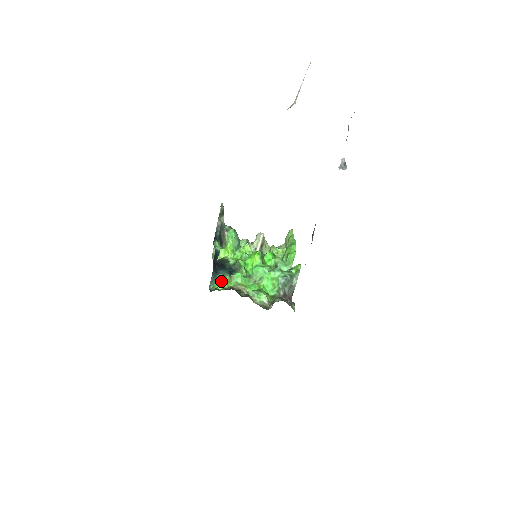
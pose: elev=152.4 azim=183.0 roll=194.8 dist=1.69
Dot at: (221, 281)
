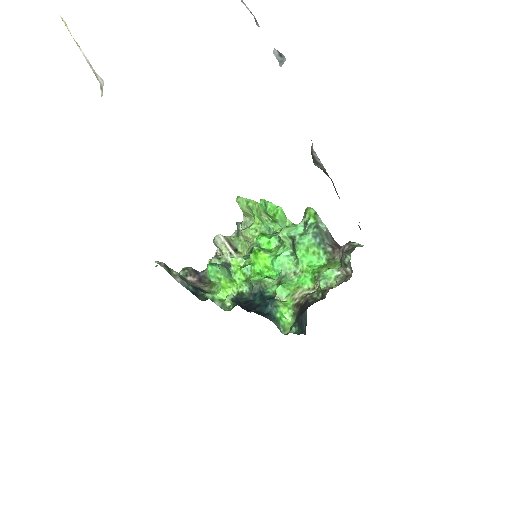
Dot at: (281, 314)
